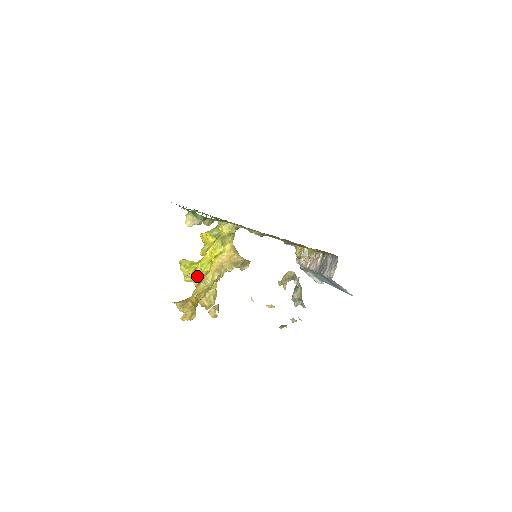
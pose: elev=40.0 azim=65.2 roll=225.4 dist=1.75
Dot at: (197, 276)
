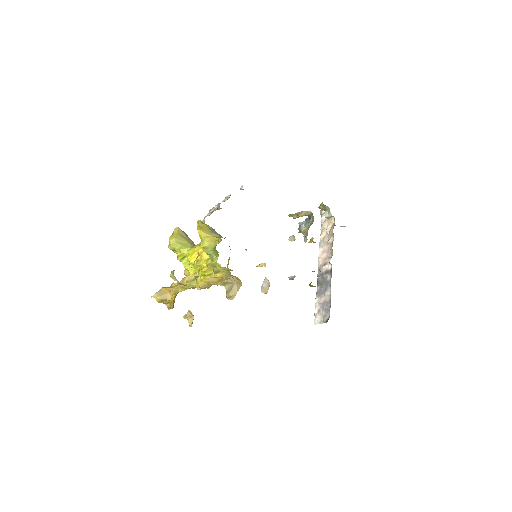
Dot at: (184, 266)
